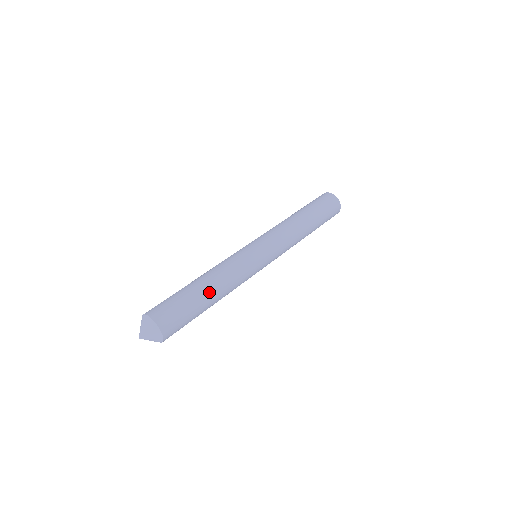
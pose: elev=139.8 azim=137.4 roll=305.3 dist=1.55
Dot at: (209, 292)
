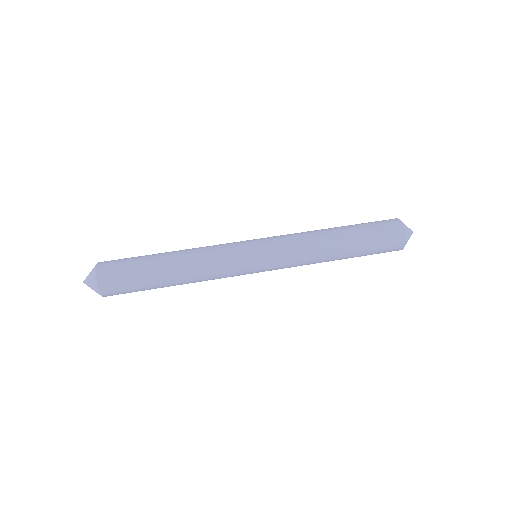
Dot at: (170, 278)
